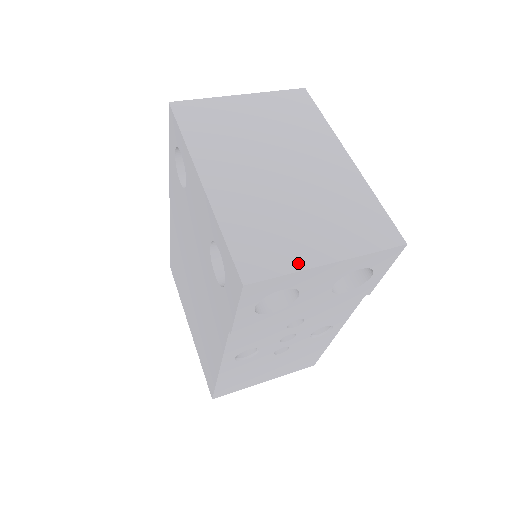
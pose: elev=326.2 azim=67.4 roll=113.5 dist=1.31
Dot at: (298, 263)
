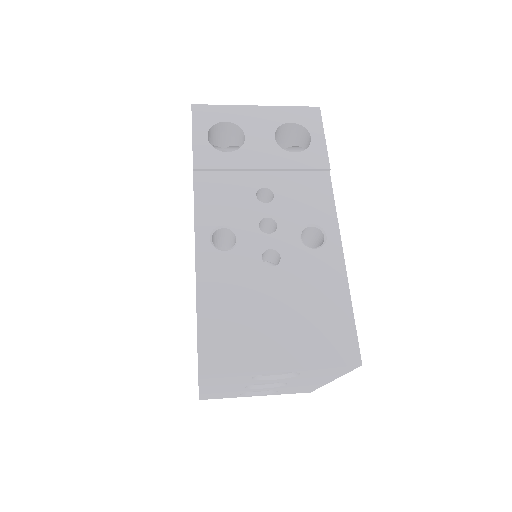
Dot at: occluded
